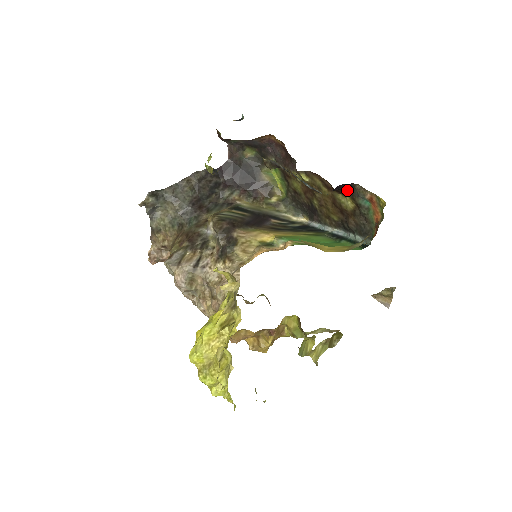
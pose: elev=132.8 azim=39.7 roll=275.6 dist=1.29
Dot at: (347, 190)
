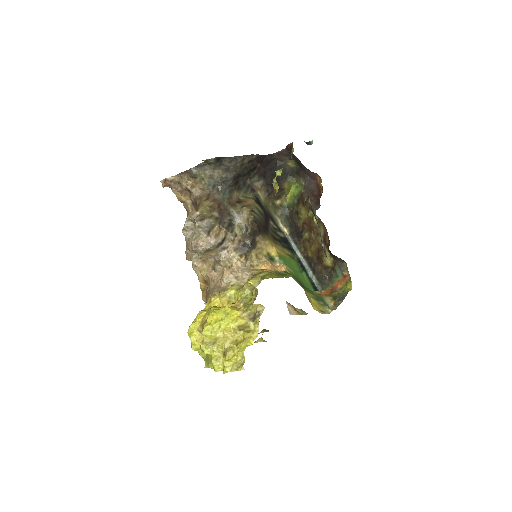
Dot at: (336, 257)
